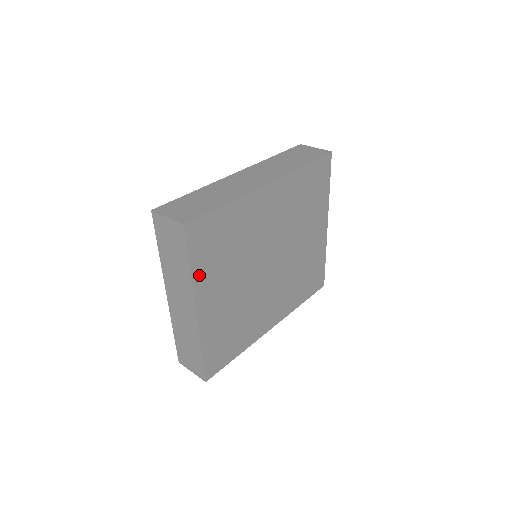
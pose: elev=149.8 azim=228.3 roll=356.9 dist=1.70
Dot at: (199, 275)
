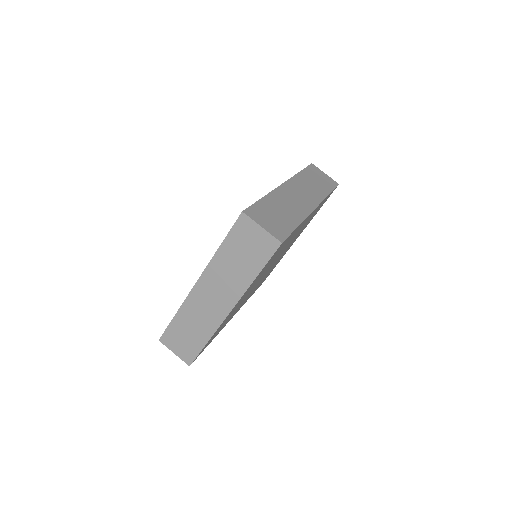
Dot at: (254, 281)
